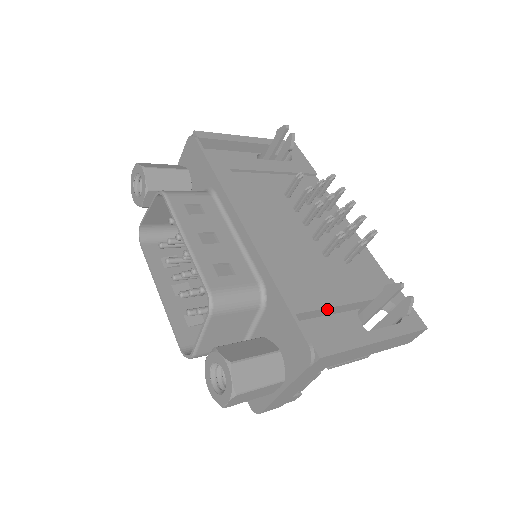
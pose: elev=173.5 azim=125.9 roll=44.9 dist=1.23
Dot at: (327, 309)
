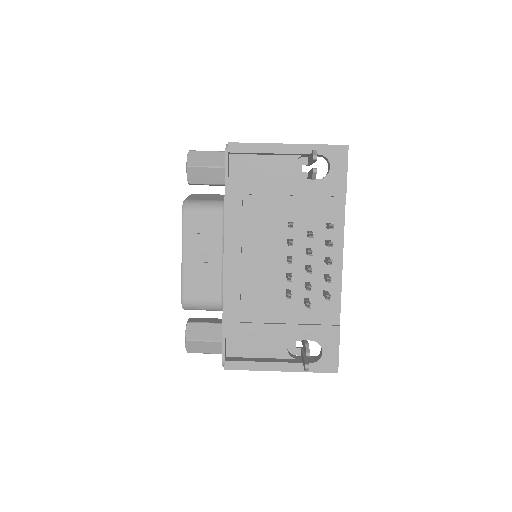
Dot at: (256, 338)
